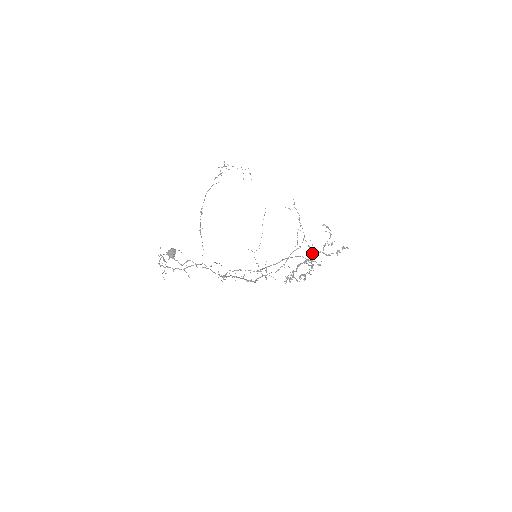
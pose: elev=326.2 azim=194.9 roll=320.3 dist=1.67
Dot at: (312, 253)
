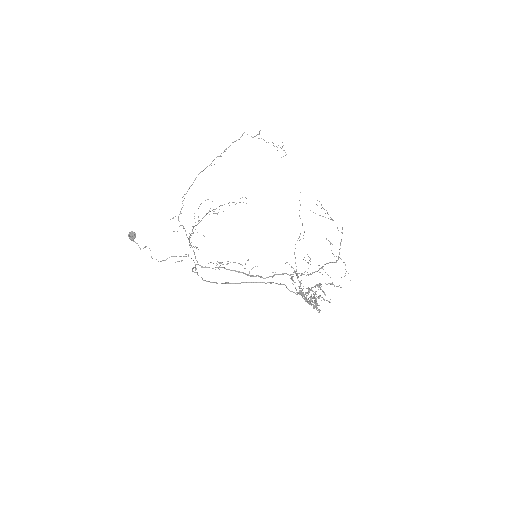
Dot at: (295, 288)
